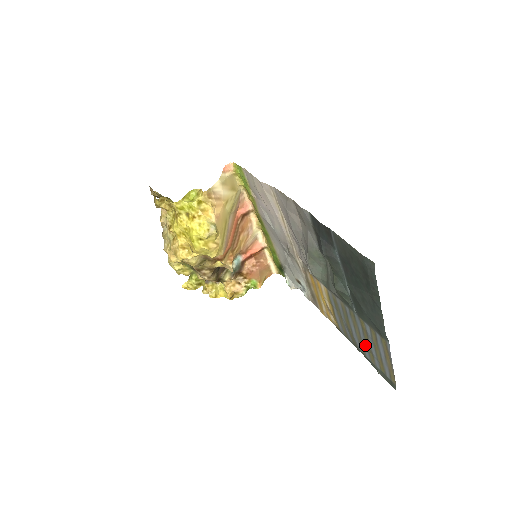
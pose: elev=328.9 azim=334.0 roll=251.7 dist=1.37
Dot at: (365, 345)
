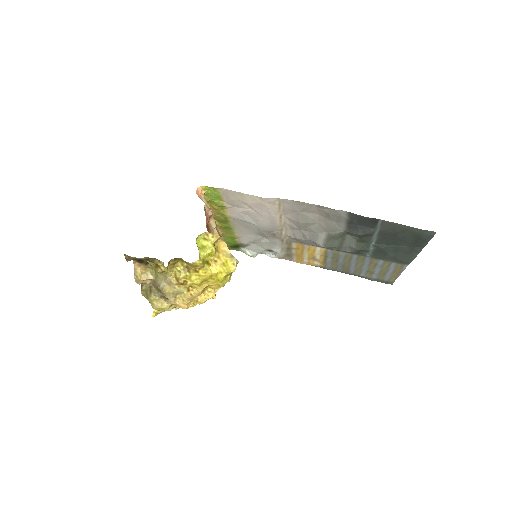
Dot at: (365, 270)
